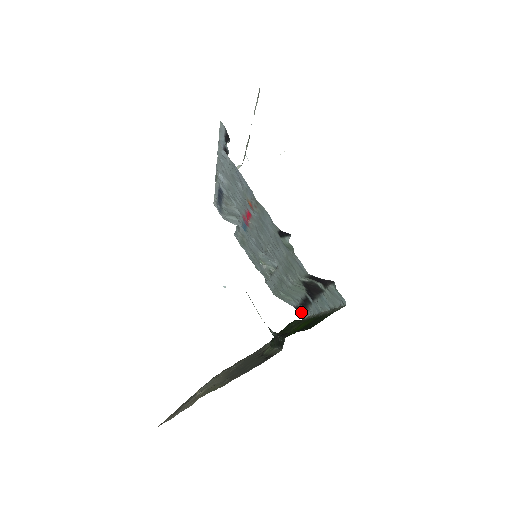
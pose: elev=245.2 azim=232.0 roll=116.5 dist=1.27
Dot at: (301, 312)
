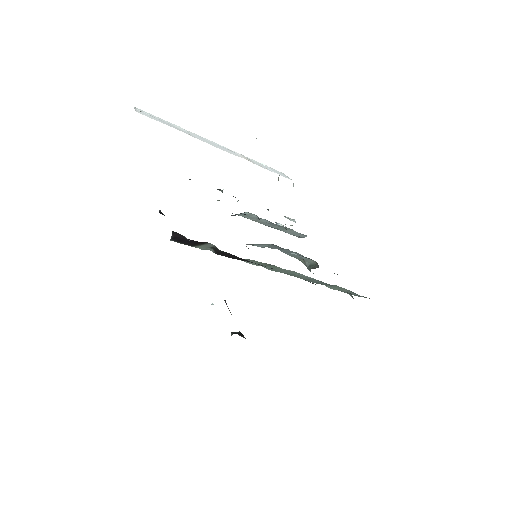
Dot at: occluded
